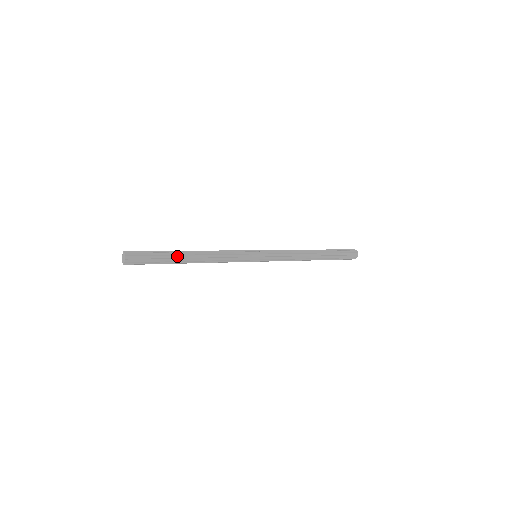
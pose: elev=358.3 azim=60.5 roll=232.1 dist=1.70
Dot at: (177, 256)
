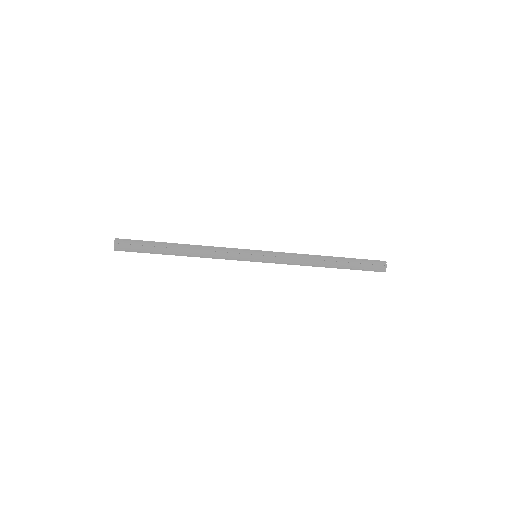
Dot at: (167, 246)
